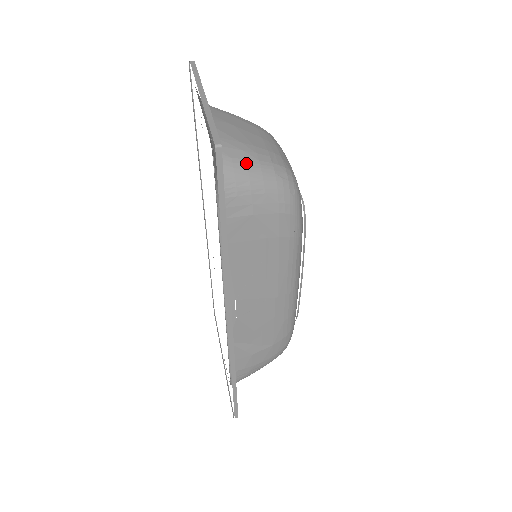
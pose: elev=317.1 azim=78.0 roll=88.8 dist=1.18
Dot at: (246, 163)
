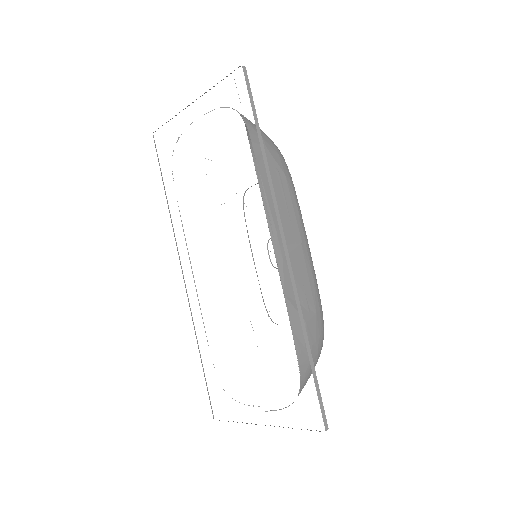
Dot at: occluded
